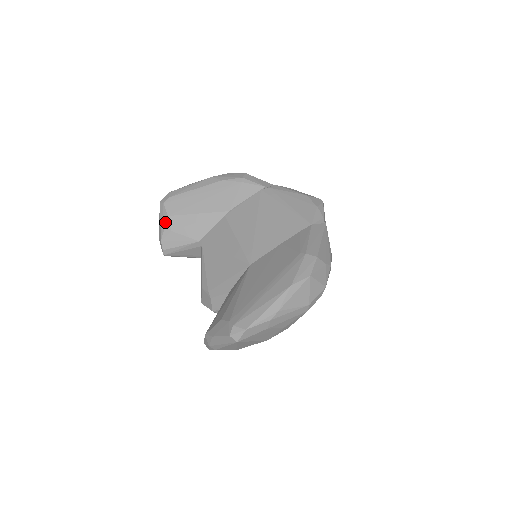
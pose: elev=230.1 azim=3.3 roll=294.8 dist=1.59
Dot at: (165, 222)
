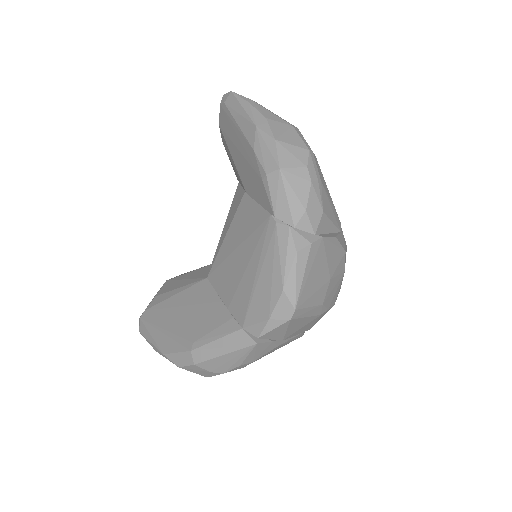
Dot at: occluded
